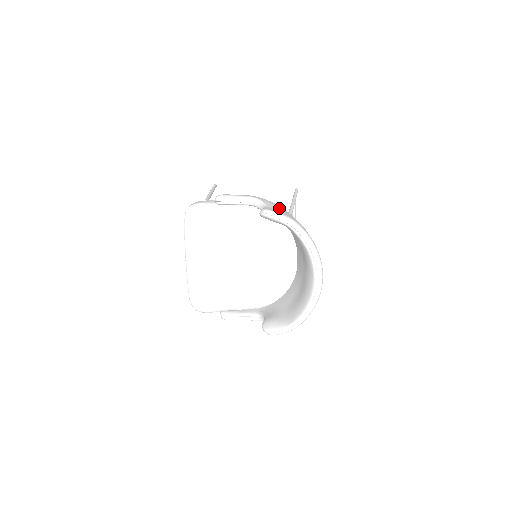
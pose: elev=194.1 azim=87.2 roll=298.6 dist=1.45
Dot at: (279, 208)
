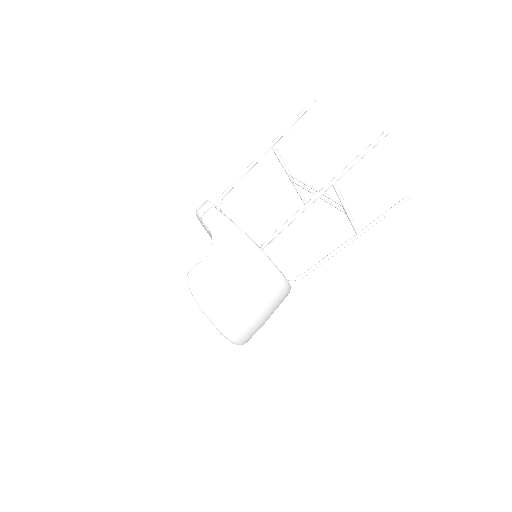
Dot at: (220, 259)
